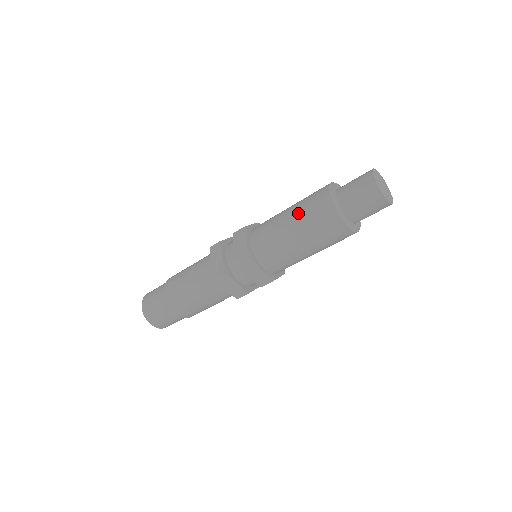
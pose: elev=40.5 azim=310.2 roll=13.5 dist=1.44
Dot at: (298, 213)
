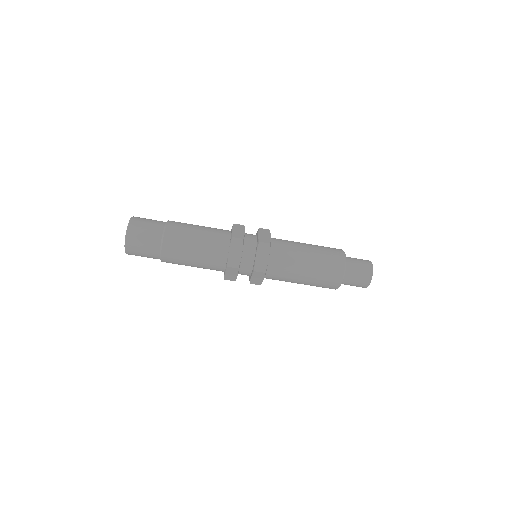
Dot at: (317, 264)
